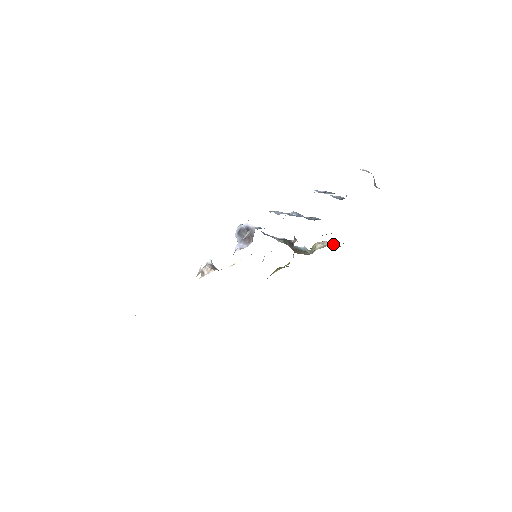
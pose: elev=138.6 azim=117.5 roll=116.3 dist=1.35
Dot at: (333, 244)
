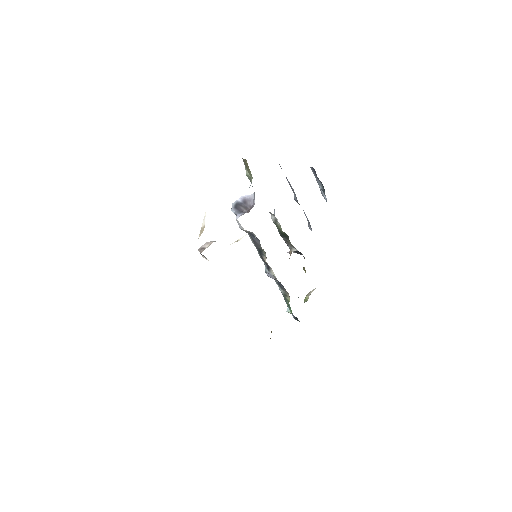
Dot at: occluded
